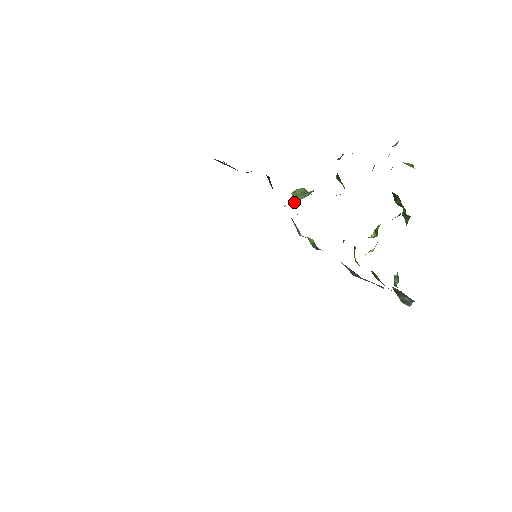
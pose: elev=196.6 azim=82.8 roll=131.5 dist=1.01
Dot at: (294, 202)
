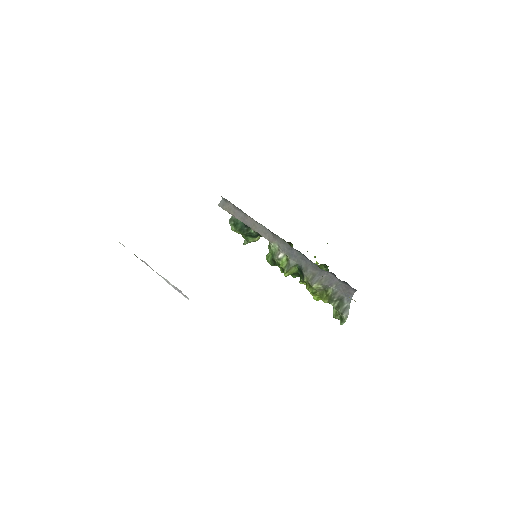
Dot at: occluded
